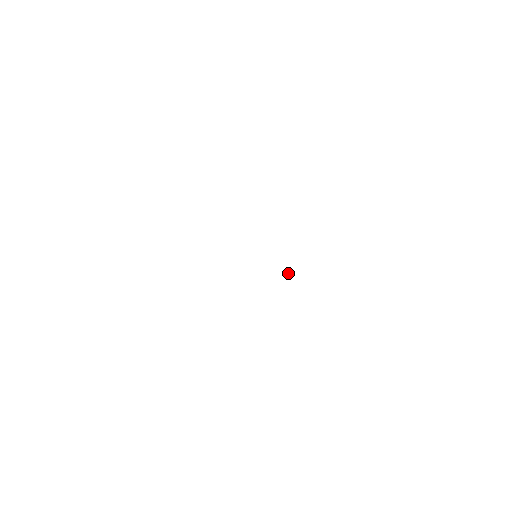
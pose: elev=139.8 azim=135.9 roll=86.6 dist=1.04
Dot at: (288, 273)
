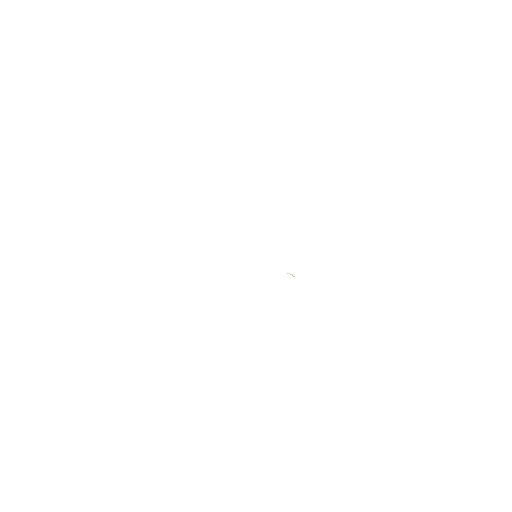
Dot at: occluded
